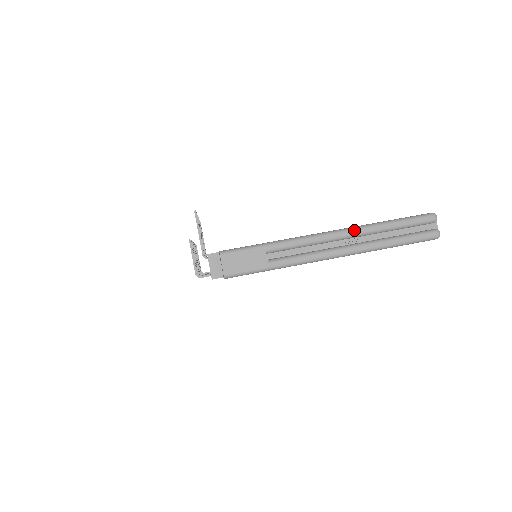
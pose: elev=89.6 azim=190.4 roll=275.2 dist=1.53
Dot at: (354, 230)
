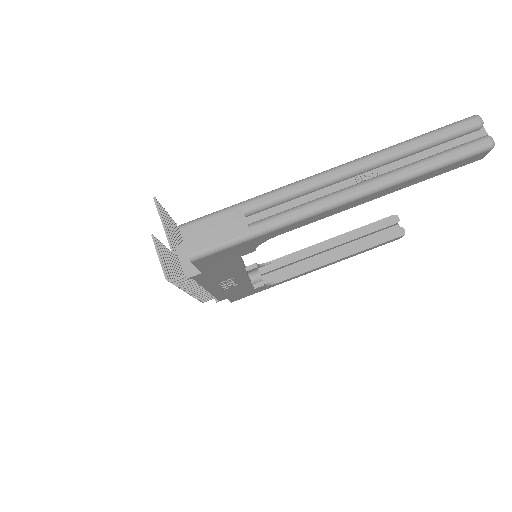
Dot at: (363, 159)
